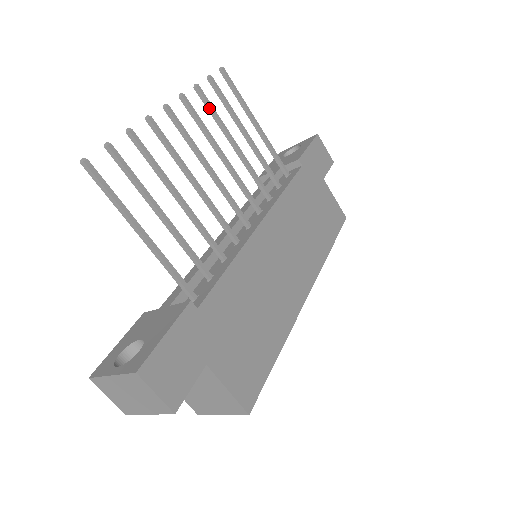
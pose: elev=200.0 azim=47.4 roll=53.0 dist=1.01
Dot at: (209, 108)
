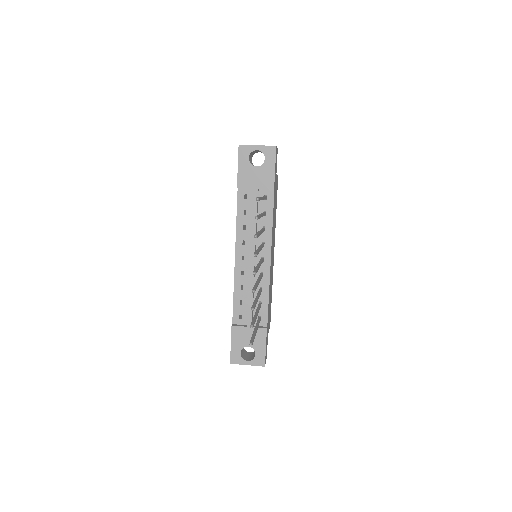
Dot at: (258, 236)
